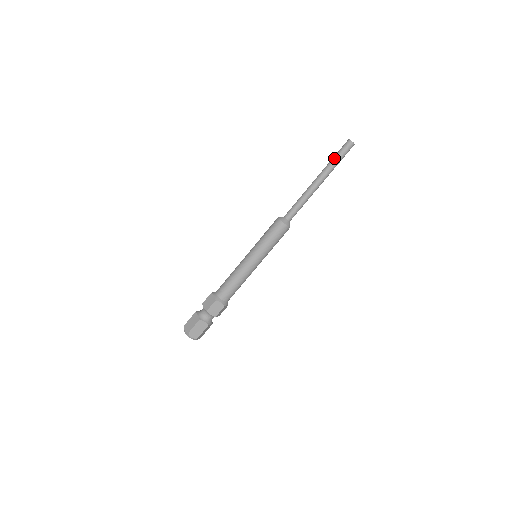
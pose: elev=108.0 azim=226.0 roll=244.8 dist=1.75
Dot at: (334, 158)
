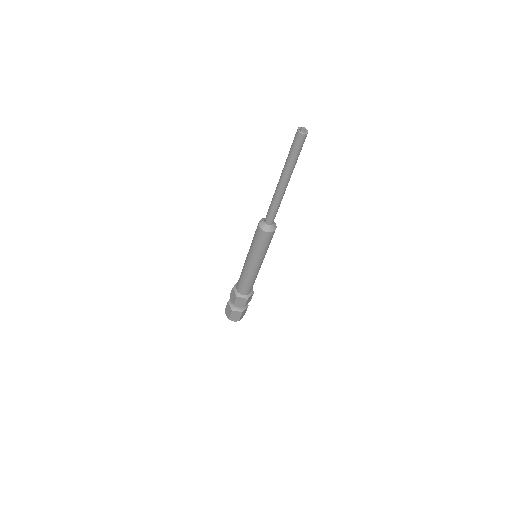
Dot at: (289, 156)
